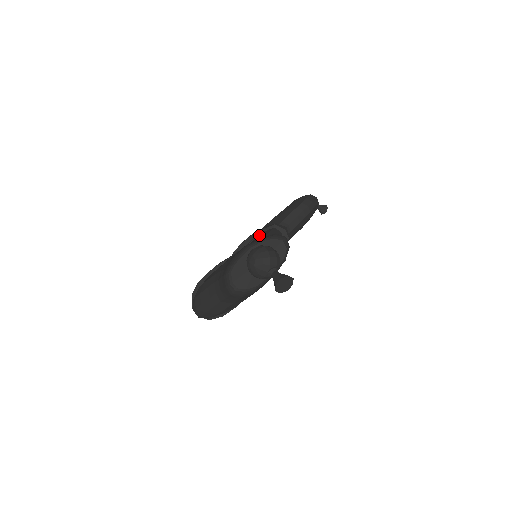
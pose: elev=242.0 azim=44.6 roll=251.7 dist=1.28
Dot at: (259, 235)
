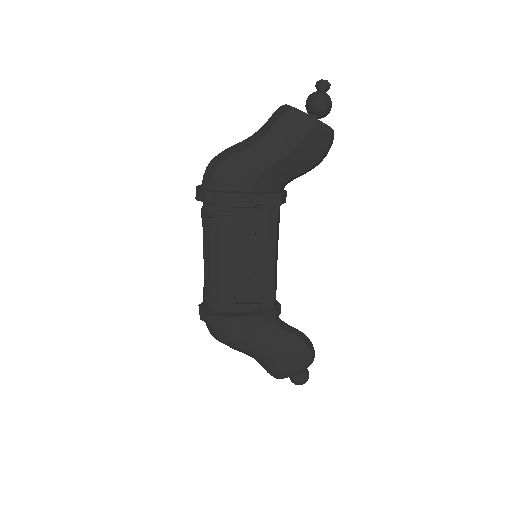
Dot at: (261, 217)
